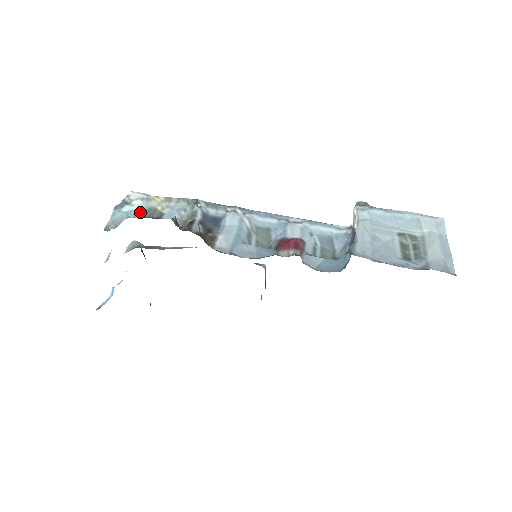
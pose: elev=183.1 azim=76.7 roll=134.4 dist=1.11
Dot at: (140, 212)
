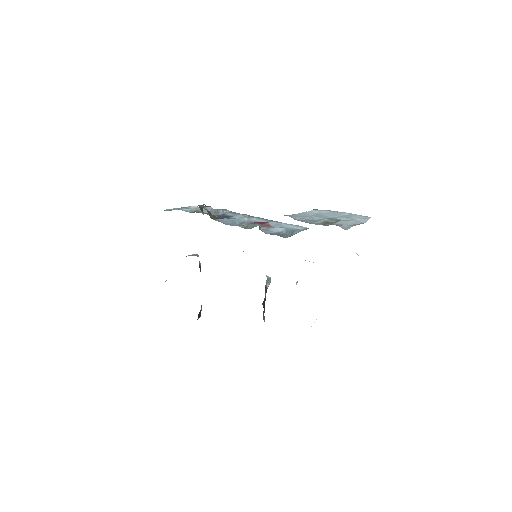
Dot at: (190, 211)
